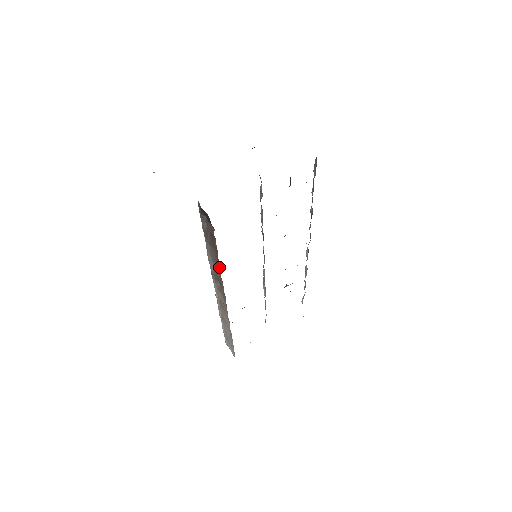
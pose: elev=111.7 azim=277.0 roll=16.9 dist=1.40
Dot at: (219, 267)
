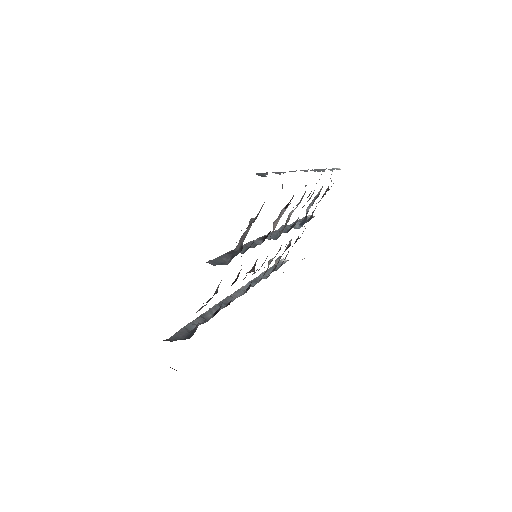
Dot at: occluded
